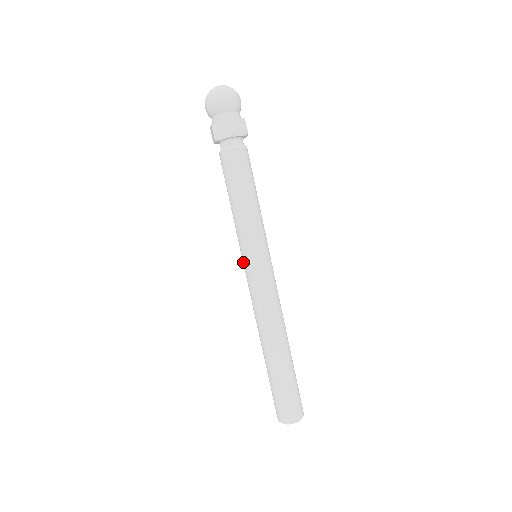
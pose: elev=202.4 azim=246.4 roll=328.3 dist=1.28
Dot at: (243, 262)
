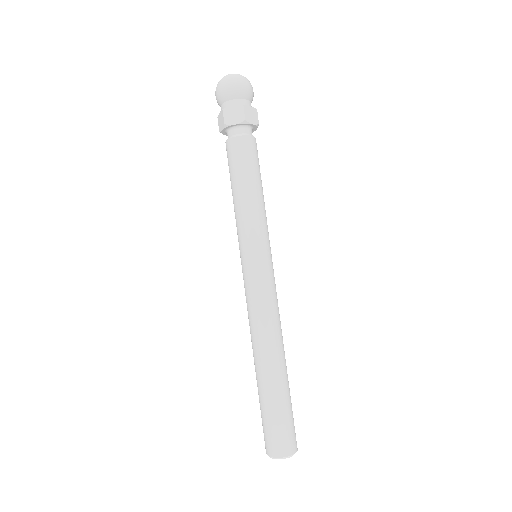
Dot at: (242, 261)
